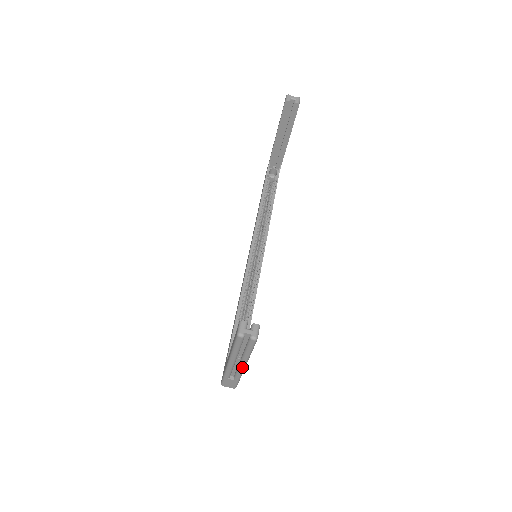
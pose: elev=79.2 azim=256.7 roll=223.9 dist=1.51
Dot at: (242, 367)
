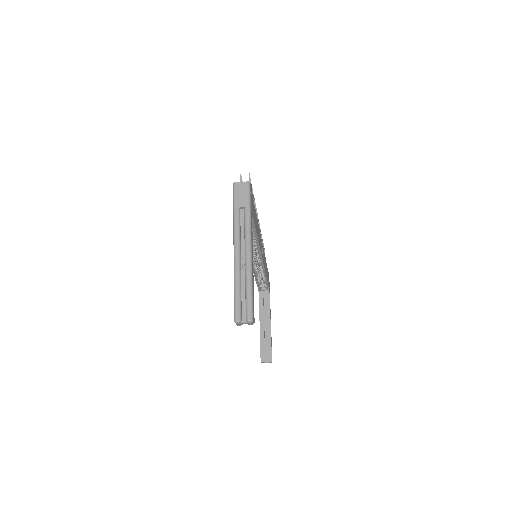
Dot at: occluded
